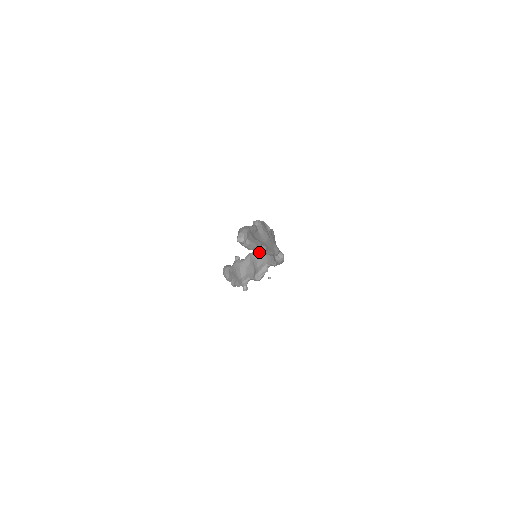
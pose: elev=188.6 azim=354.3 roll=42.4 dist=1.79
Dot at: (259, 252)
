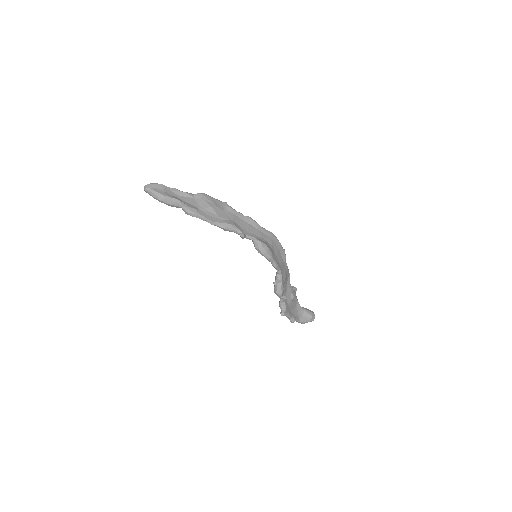
Dot at: (185, 212)
